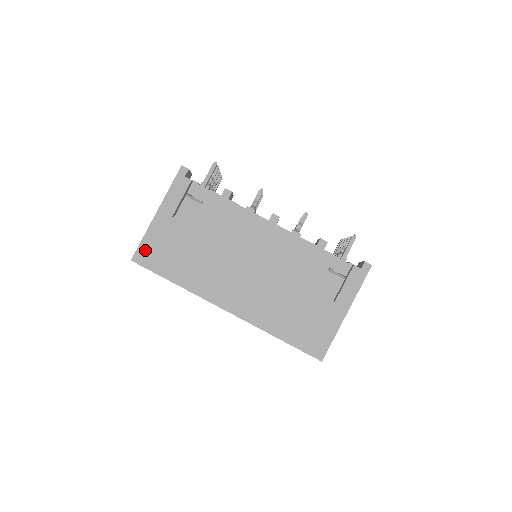
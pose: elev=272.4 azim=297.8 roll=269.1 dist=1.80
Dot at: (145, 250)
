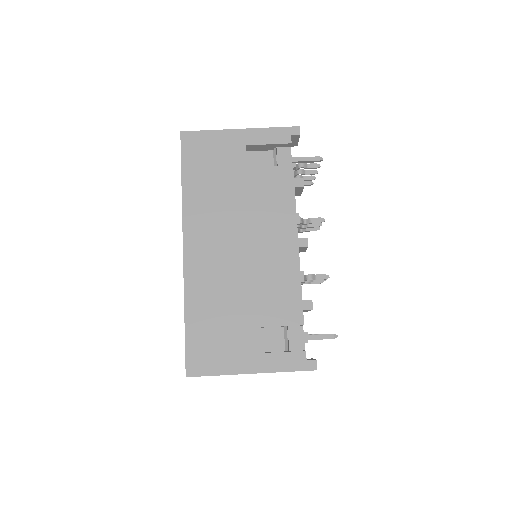
Dot at: (198, 139)
